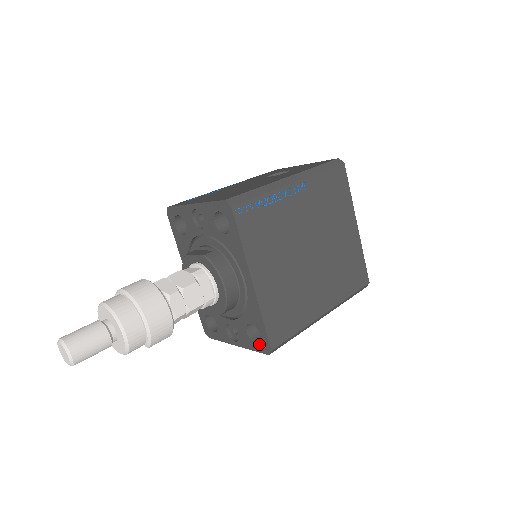
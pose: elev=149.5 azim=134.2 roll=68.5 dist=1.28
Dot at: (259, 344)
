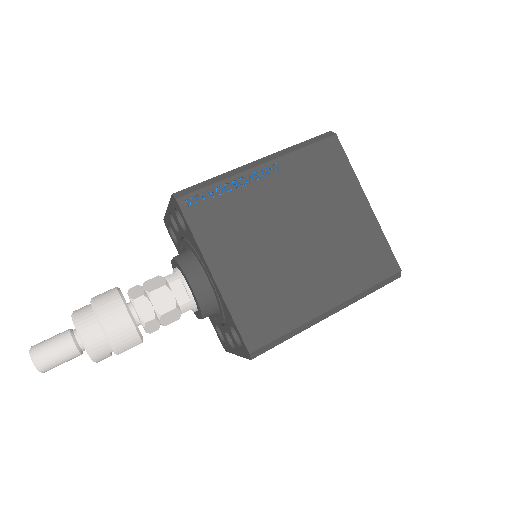
Dot at: (242, 348)
